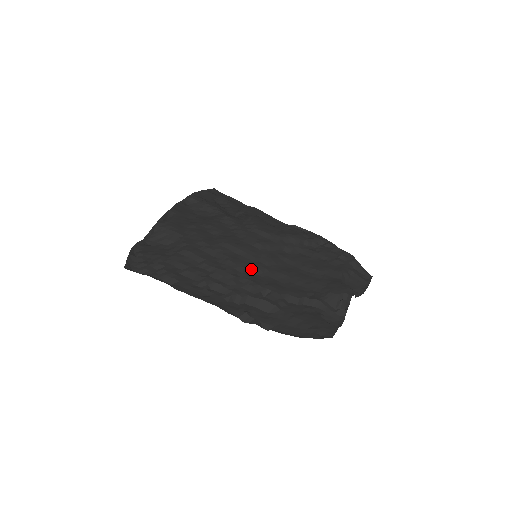
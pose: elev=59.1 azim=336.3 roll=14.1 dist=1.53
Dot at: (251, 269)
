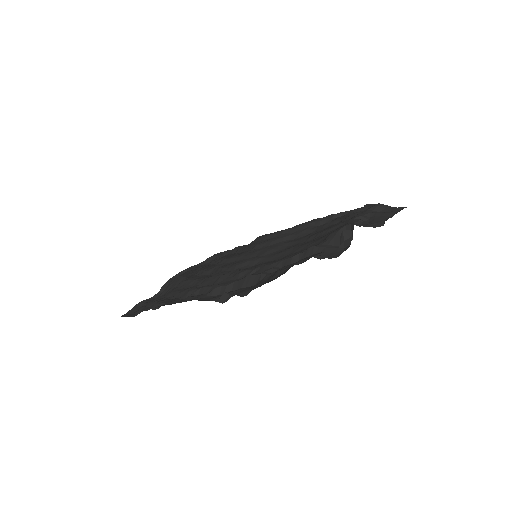
Dot at: (244, 264)
